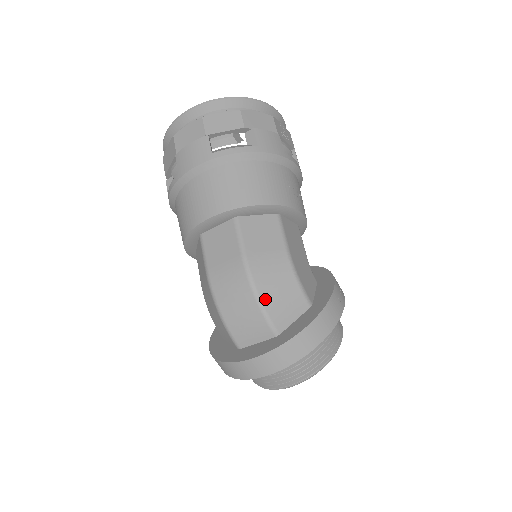
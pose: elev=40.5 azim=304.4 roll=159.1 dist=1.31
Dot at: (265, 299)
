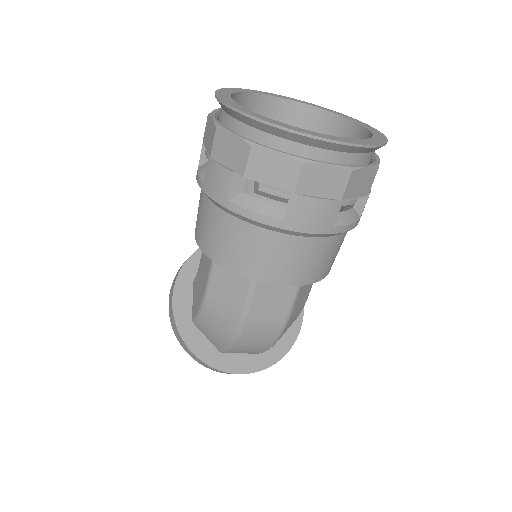
Dot at: occluded
